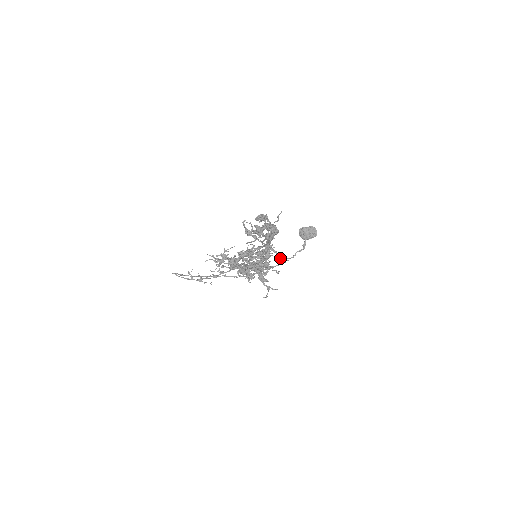
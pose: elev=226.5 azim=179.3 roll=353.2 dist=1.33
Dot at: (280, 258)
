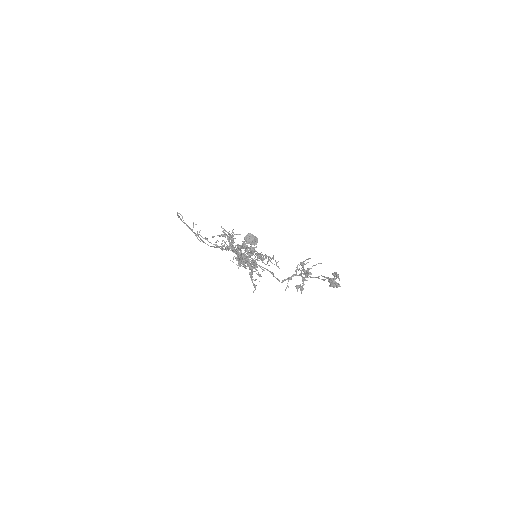
Dot at: (302, 289)
